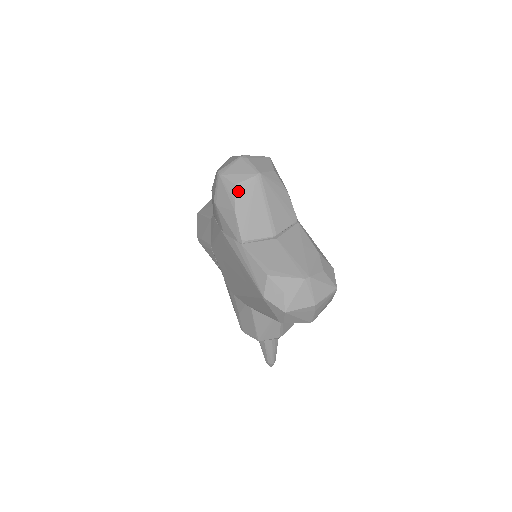
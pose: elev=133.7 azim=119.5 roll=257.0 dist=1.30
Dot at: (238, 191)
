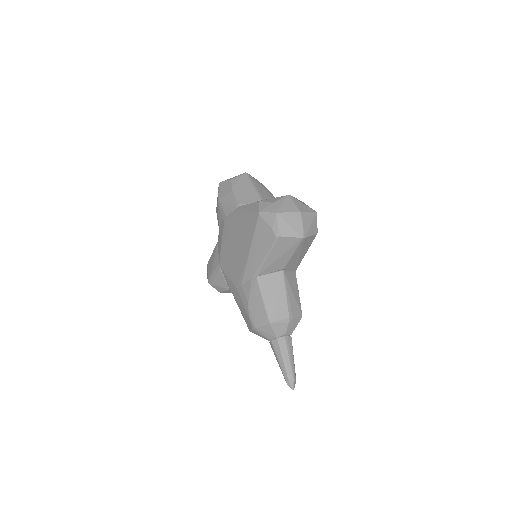
Dot at: (233, 181)
